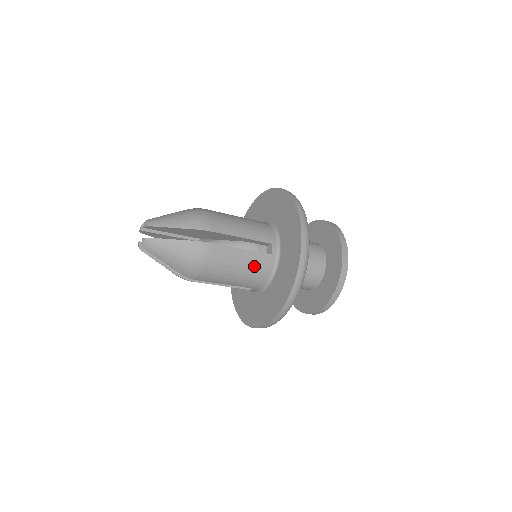
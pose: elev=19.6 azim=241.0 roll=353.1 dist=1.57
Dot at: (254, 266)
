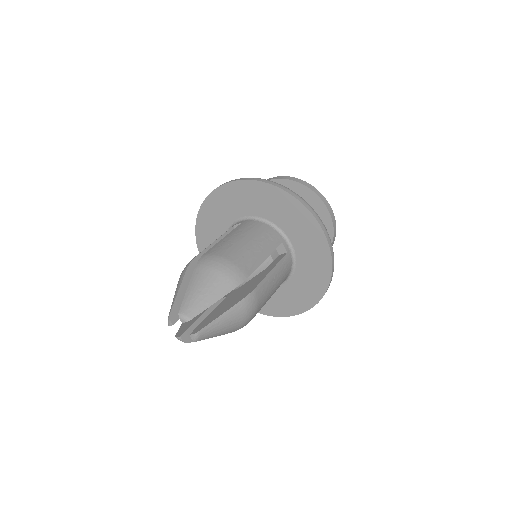
Dot at: (282, 275)
